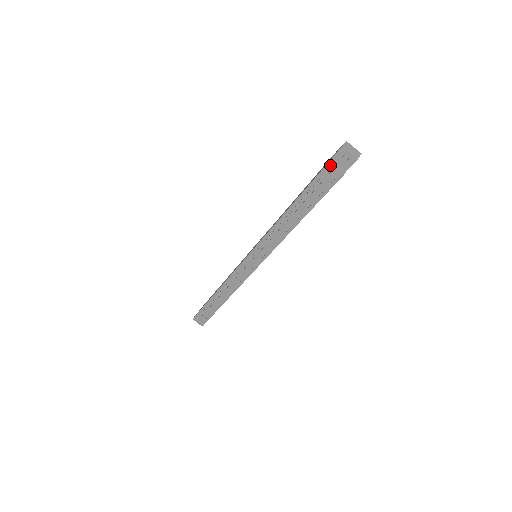
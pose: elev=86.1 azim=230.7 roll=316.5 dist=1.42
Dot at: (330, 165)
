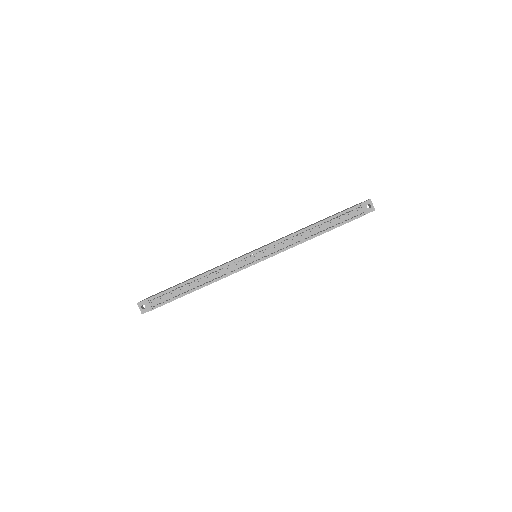
Dot at: (362, 205)
